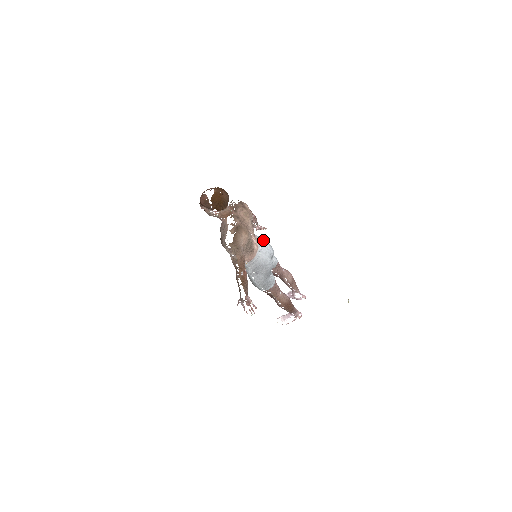
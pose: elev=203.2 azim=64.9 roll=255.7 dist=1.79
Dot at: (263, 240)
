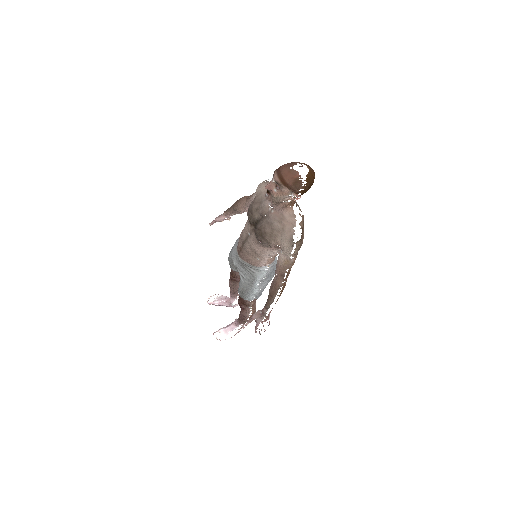
Dot at: occluded
